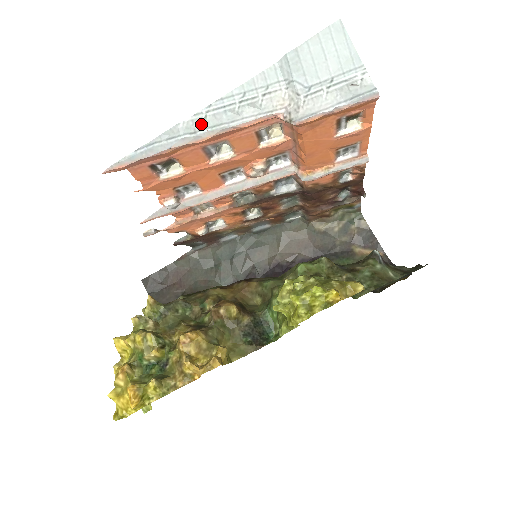
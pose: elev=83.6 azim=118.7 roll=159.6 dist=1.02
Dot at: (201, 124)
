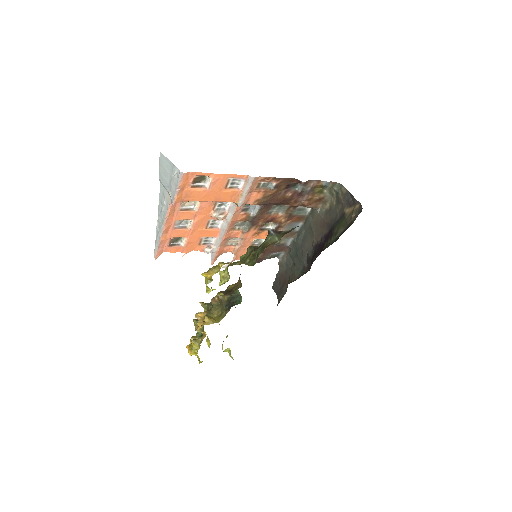
Dot at: (160, 223)
